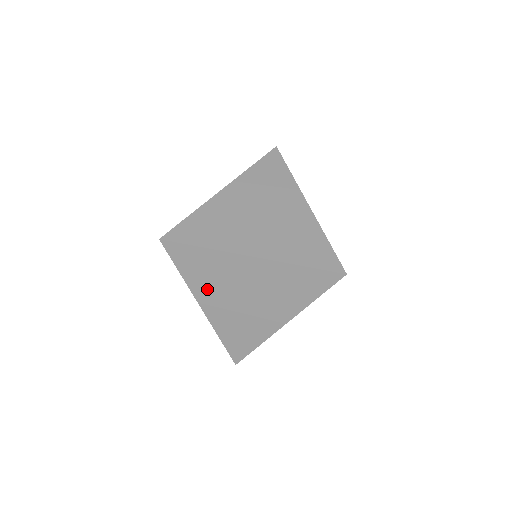
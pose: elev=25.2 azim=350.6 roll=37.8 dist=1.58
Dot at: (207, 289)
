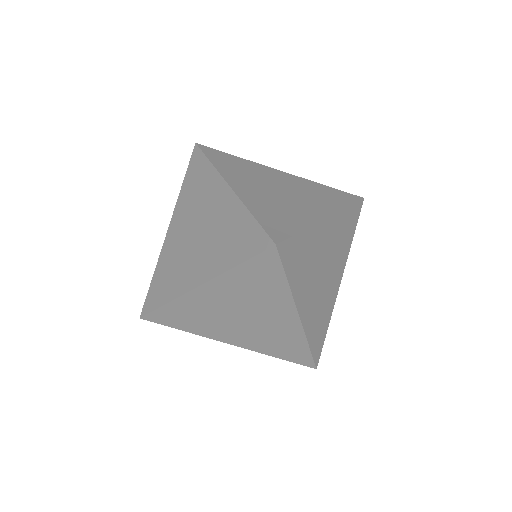
Dot at: (212, 329)
